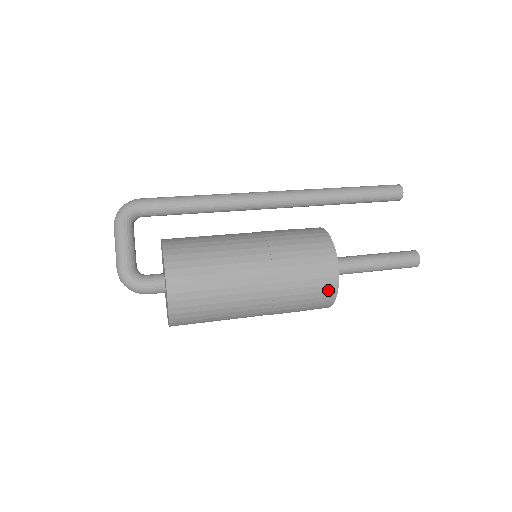
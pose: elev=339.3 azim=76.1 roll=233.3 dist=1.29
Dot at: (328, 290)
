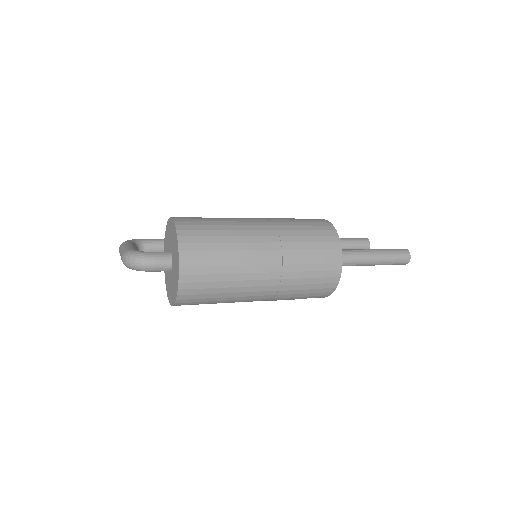
Dot at: (329, 235)
